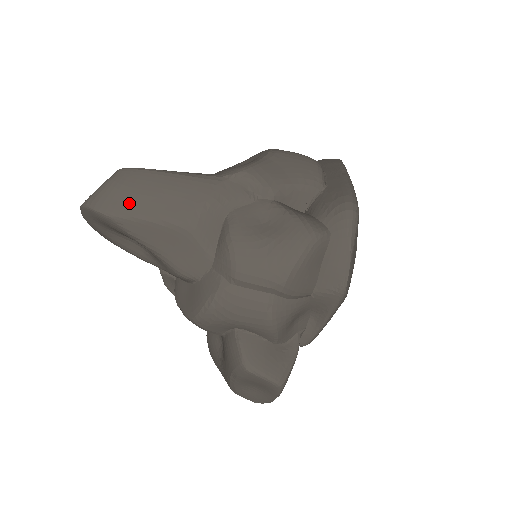
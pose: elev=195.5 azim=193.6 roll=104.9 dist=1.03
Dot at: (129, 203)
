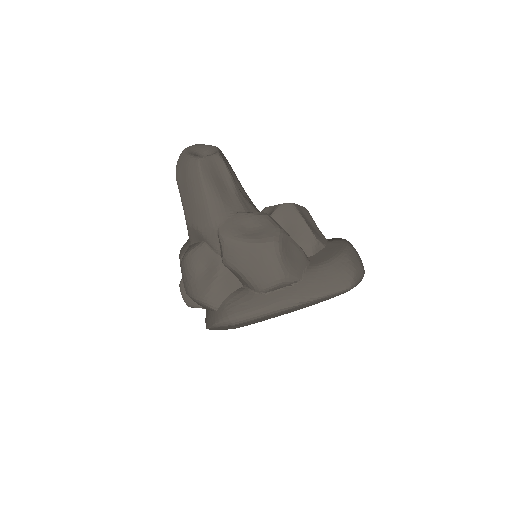
Dot at: (182, 182)
